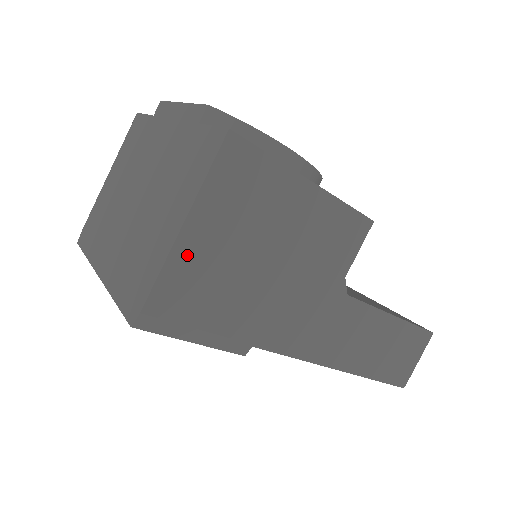
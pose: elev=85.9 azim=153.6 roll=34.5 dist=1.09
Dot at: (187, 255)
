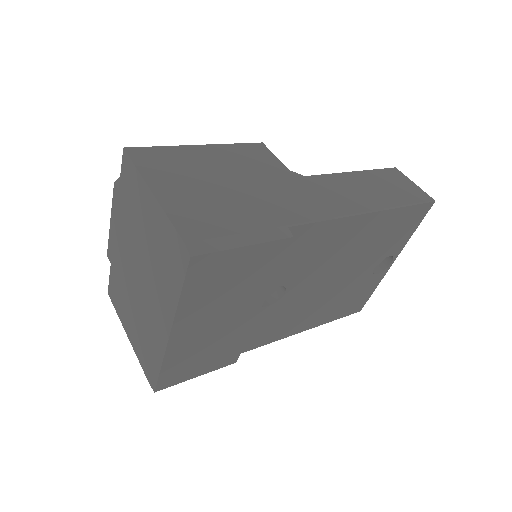
Dot at: (174, 203)
